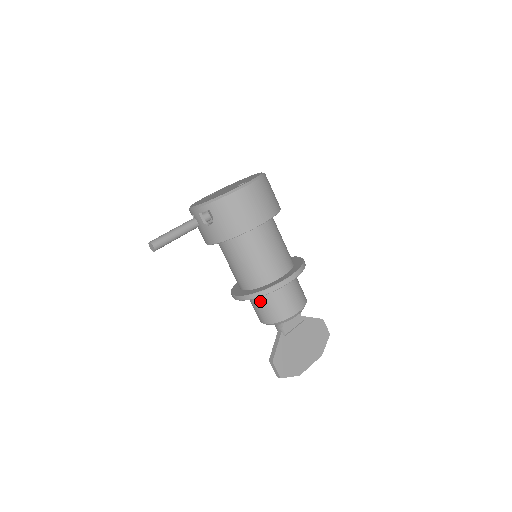
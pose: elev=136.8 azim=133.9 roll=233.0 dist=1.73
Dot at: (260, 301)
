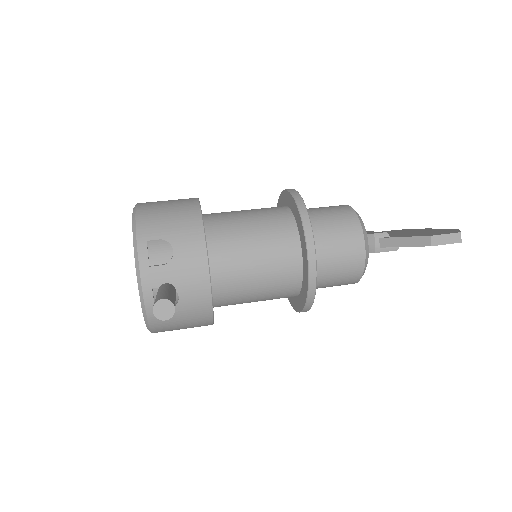
Dot at: (322, 237)
